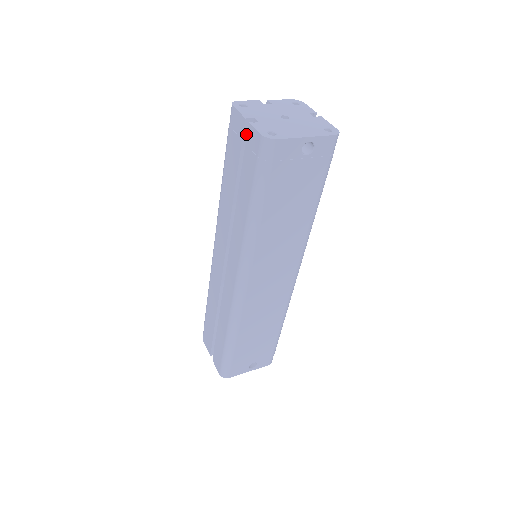
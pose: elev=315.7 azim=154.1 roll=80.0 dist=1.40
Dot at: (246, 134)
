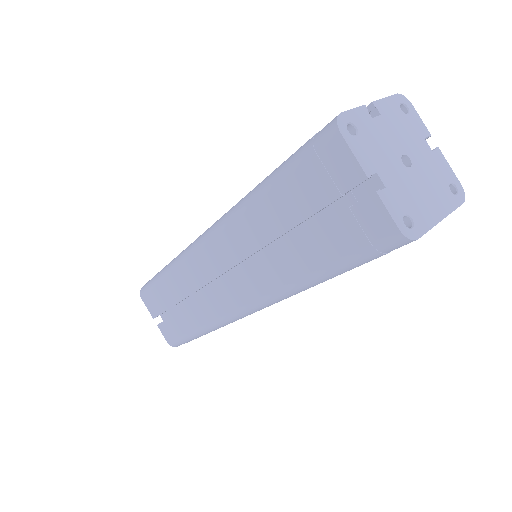
Dot at: (351, 189)
